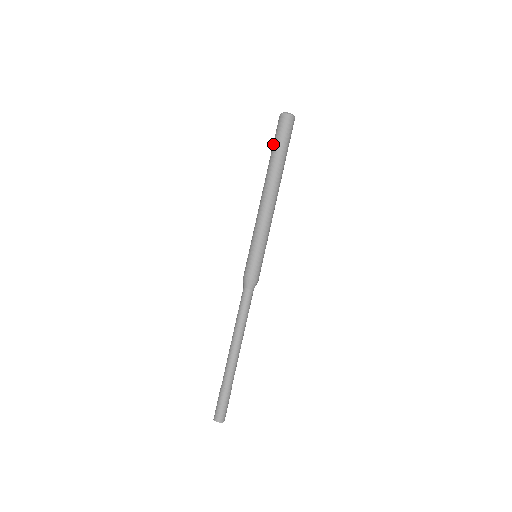
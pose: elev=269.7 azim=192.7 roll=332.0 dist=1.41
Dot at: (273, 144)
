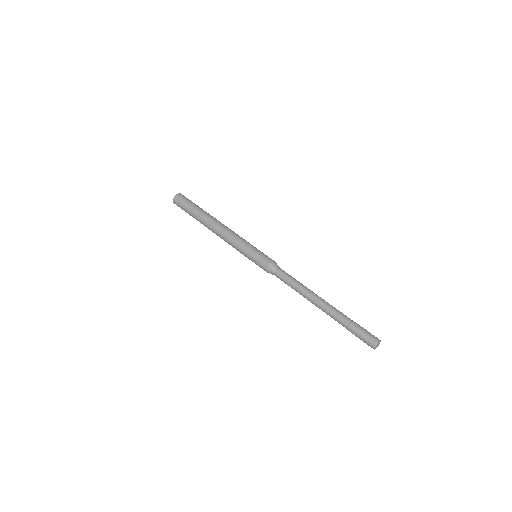
Dot at: (189, 214)
